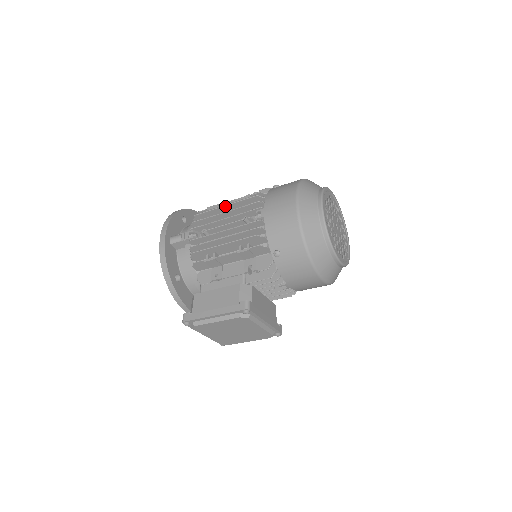
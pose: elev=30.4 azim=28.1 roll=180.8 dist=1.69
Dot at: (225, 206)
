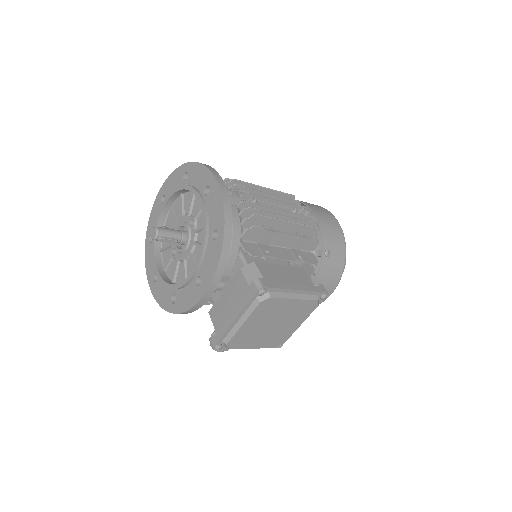
Dot at: (266, 188)
